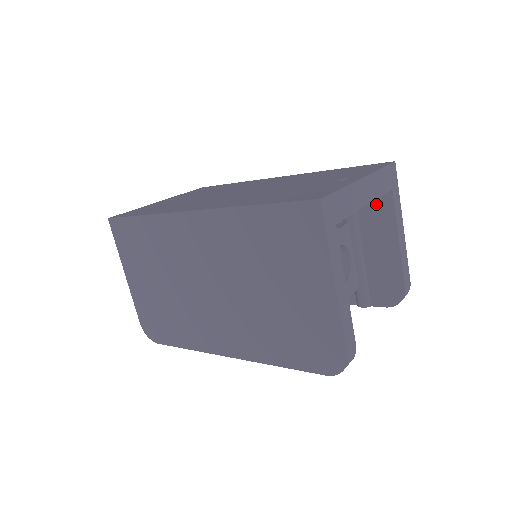
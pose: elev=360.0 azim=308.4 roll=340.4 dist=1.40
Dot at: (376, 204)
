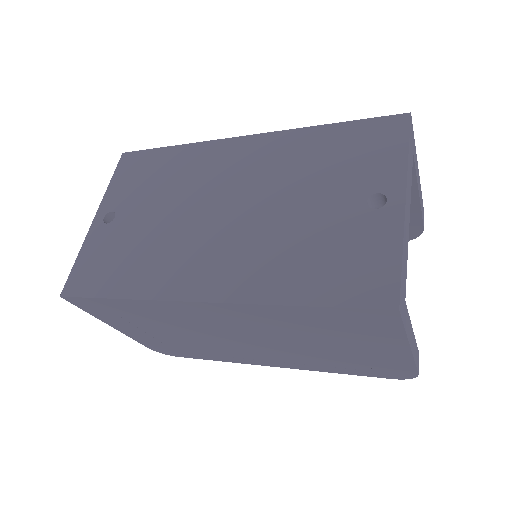
Dot at: occluded
